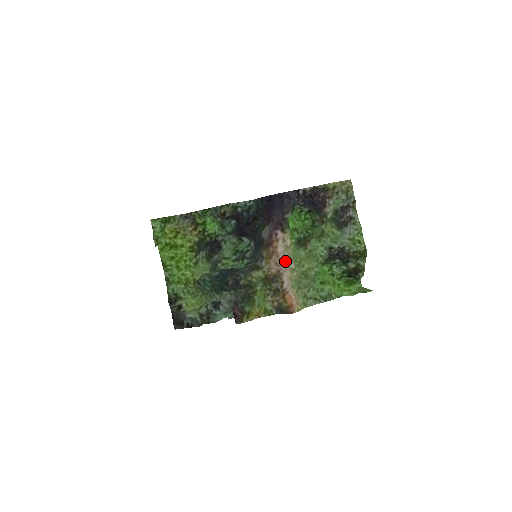
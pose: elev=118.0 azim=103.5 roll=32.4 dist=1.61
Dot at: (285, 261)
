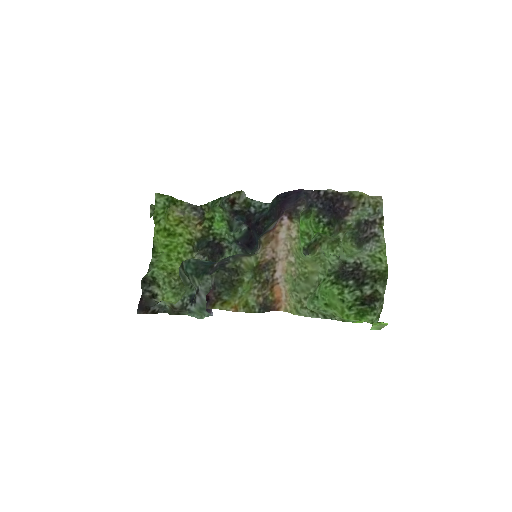
Dot at: (284, 250)
